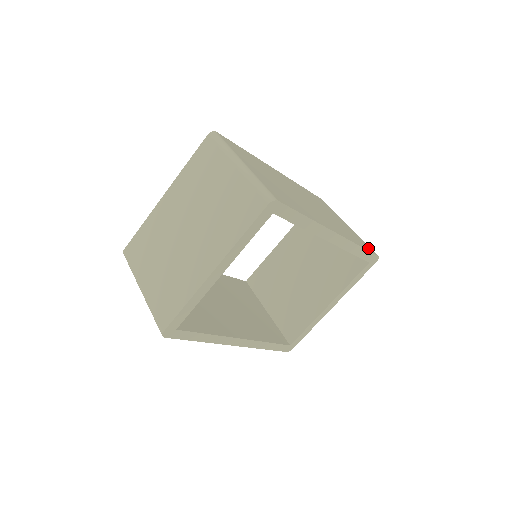
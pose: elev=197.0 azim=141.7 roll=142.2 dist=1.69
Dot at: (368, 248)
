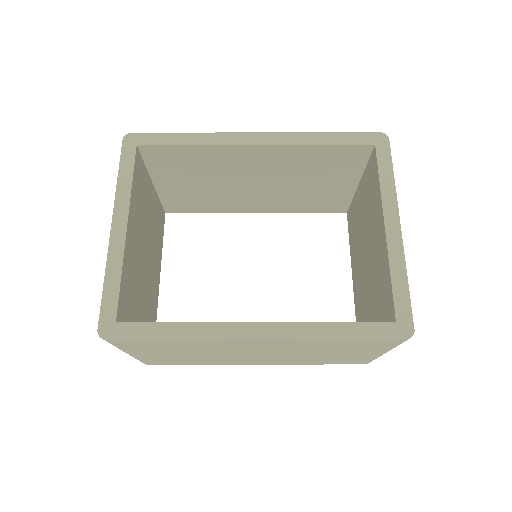
Dot at: occluded
